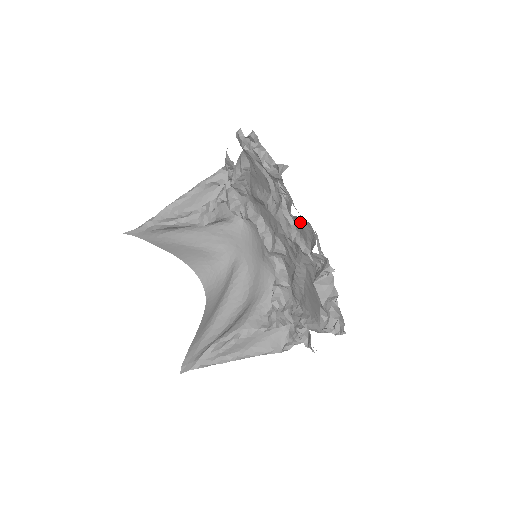
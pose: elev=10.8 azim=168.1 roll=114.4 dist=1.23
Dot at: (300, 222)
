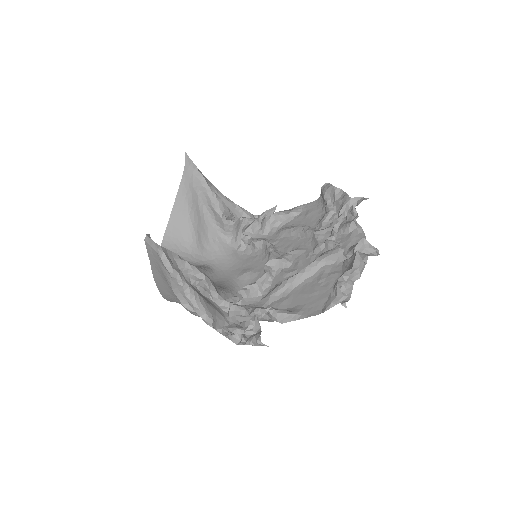
Dot at: (349, 234)
